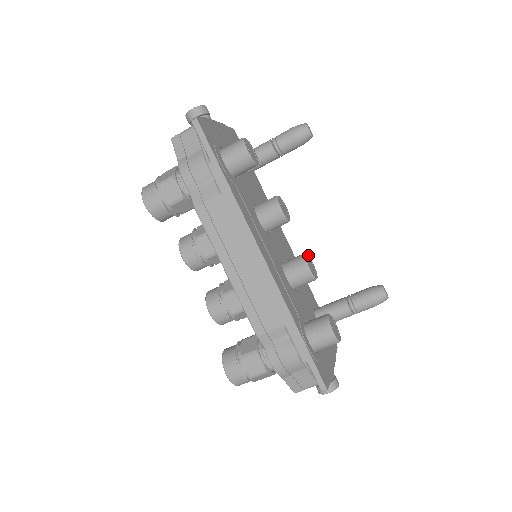
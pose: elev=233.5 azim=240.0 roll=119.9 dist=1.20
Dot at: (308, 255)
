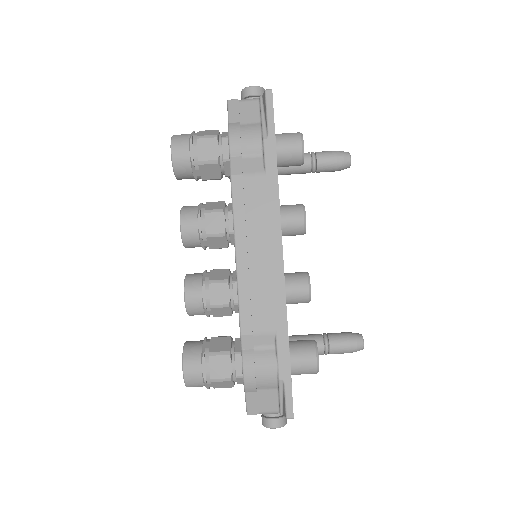
Dot at: occluded
